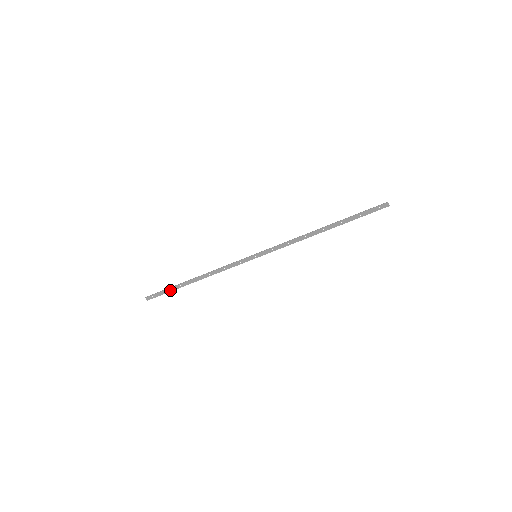
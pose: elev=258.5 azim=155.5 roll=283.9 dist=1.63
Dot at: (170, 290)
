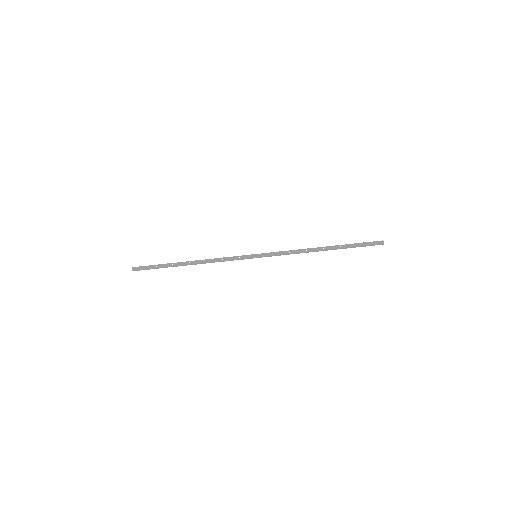
Dot at: (160, 266)
